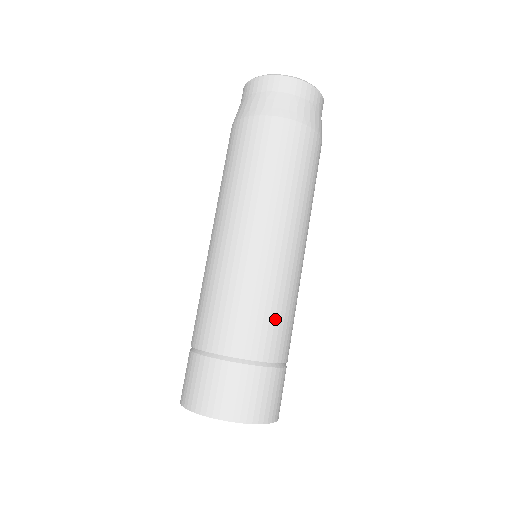
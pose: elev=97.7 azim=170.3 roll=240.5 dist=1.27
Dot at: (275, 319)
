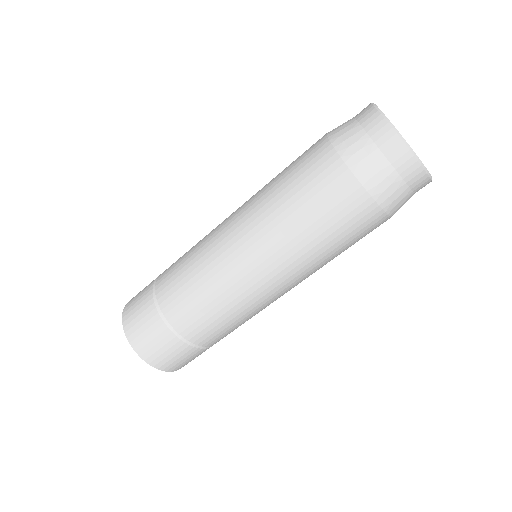
Dot at: (211, 317)
